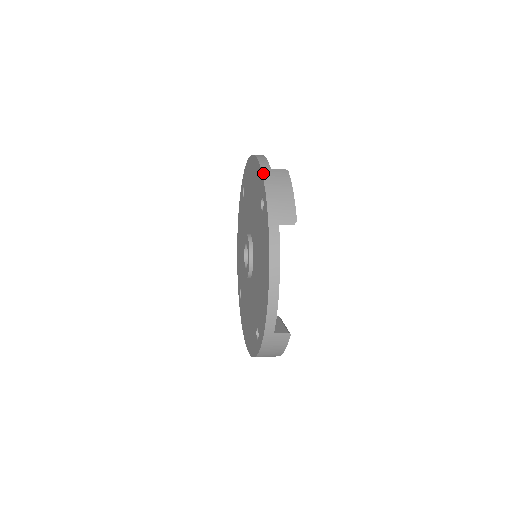
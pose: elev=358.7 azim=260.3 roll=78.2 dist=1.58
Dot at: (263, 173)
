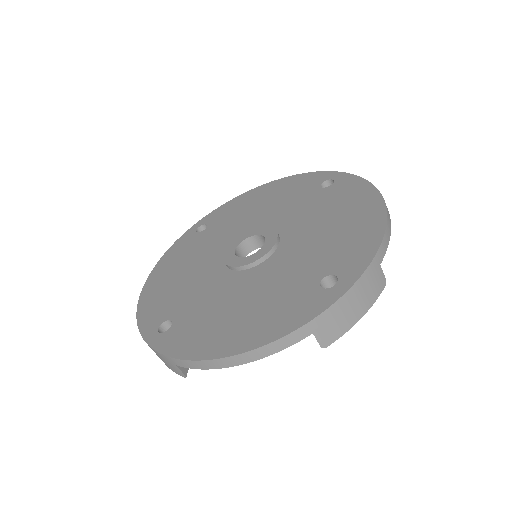
Dot at: (320, 172)
